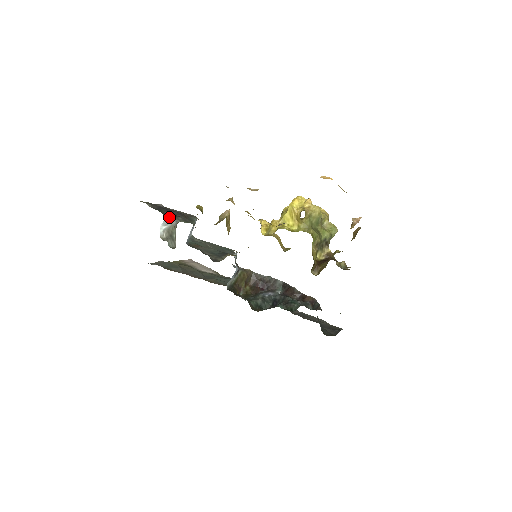
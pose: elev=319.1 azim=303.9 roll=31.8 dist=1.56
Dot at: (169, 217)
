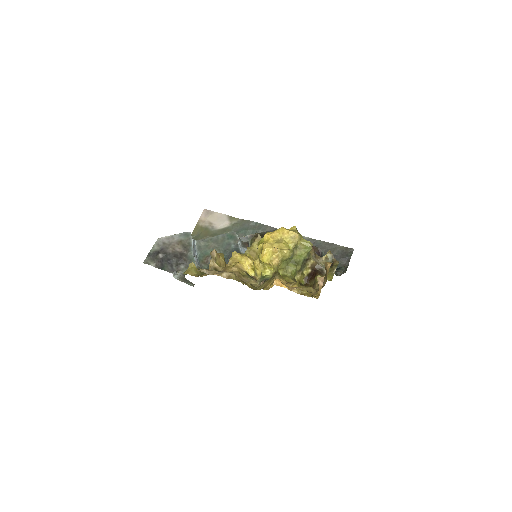
Dot at: (174, 271)
